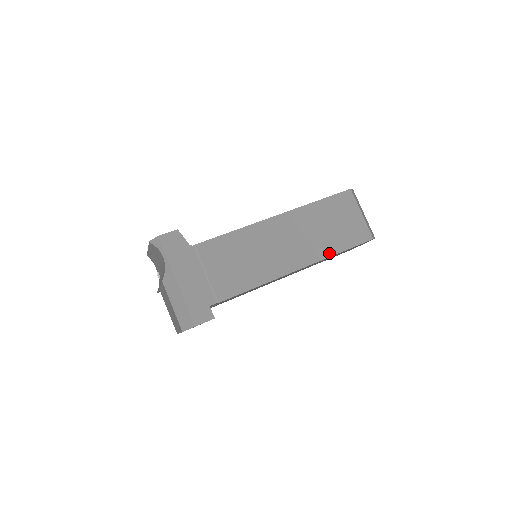
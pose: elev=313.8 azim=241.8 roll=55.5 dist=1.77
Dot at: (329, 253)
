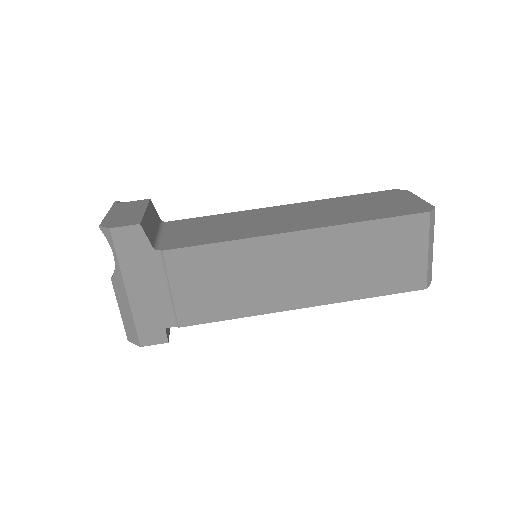
Dot at: (352, 296)
